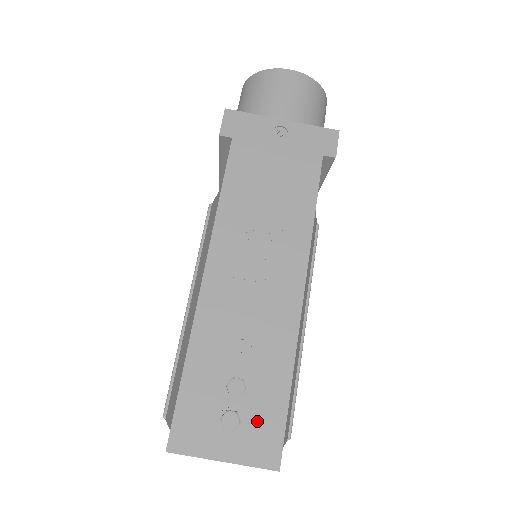
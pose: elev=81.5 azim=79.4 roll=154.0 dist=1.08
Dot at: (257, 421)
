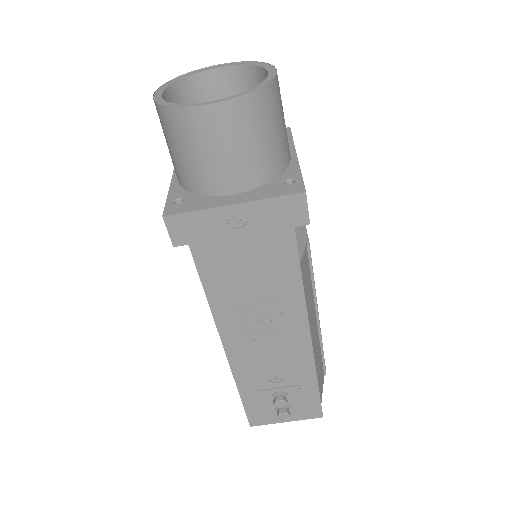
Dot at: (301, 405)
